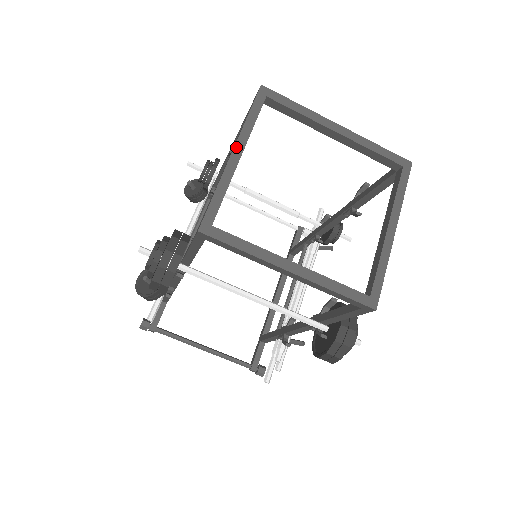
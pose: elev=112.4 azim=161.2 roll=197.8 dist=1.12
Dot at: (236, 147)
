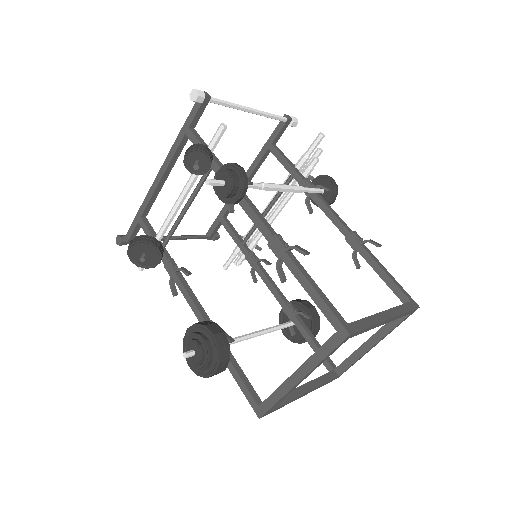
Dot at: (305, 377)
